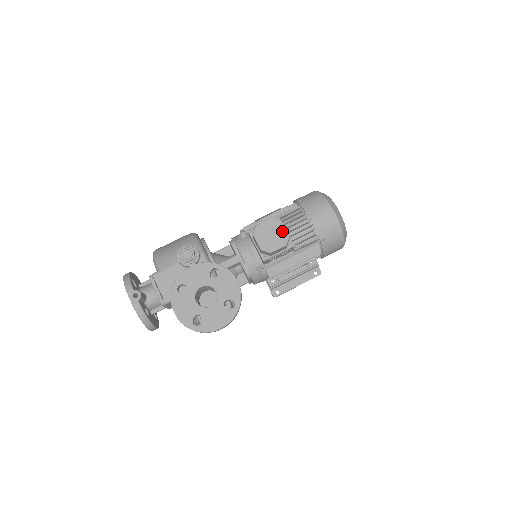
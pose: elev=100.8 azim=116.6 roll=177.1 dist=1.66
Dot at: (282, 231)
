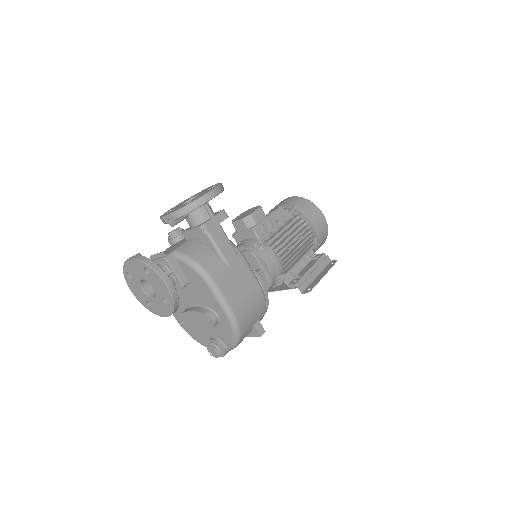
Dot at: occluded
